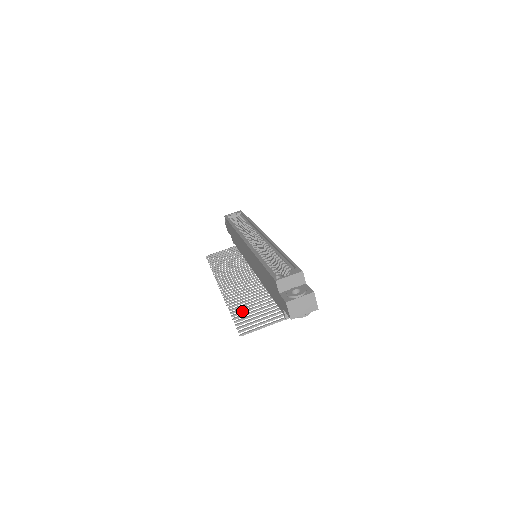
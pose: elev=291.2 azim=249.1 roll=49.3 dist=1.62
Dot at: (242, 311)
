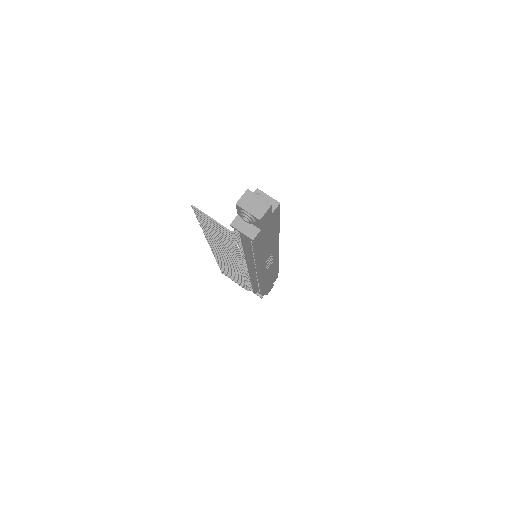
Dot at: occluded
